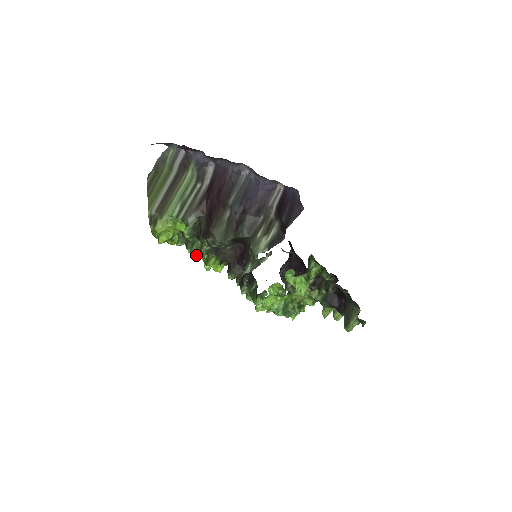
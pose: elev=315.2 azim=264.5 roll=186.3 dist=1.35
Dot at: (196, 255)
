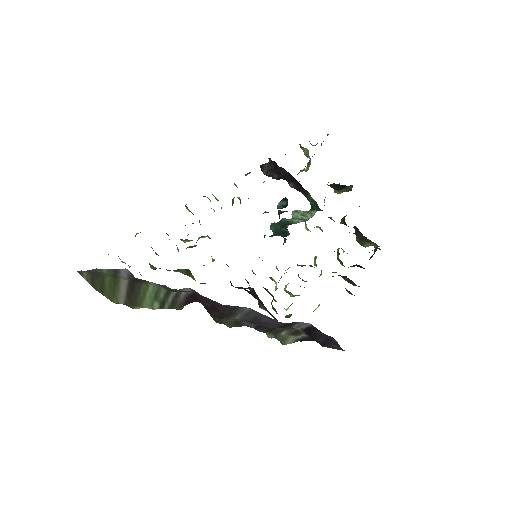
Dot at: occluded
